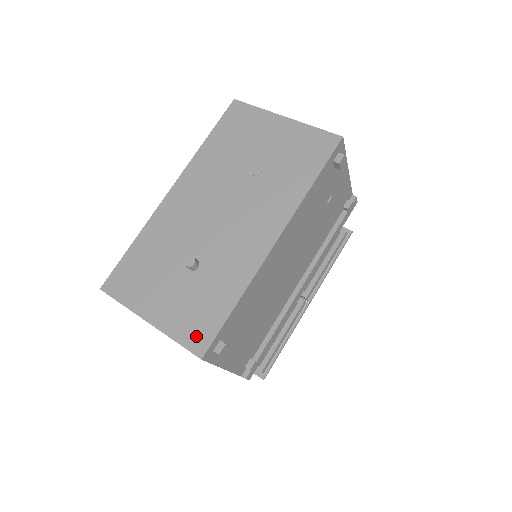
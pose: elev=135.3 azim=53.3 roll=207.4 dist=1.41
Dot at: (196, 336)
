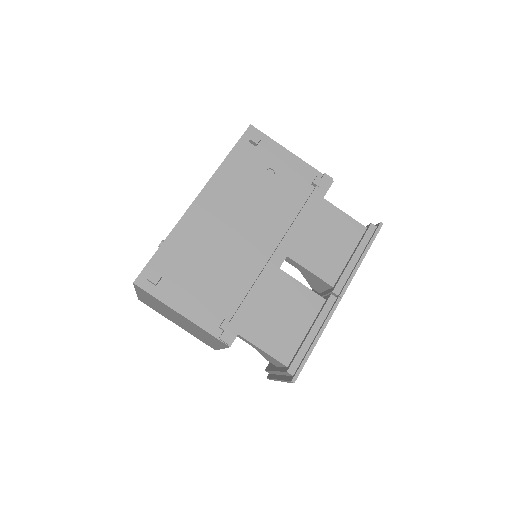
Dot at: occluded
